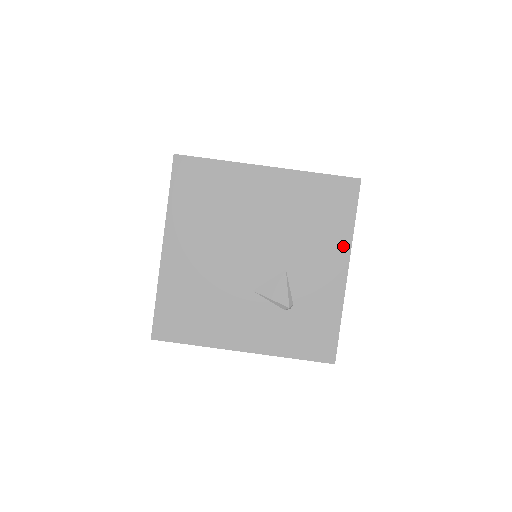
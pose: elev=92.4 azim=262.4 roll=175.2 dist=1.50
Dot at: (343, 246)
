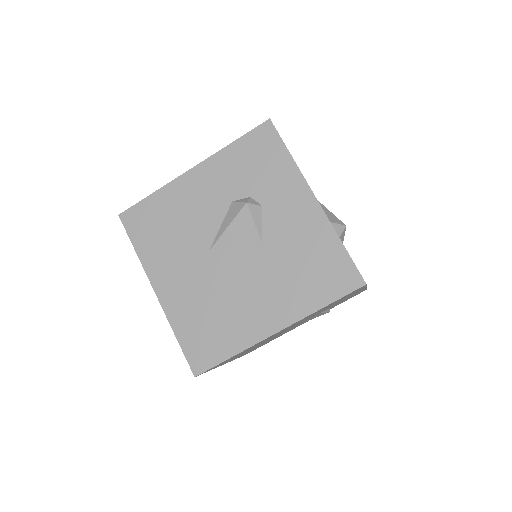
Dot at: occluded
